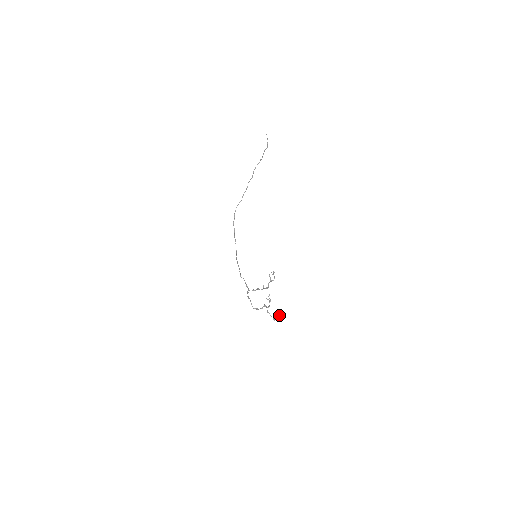
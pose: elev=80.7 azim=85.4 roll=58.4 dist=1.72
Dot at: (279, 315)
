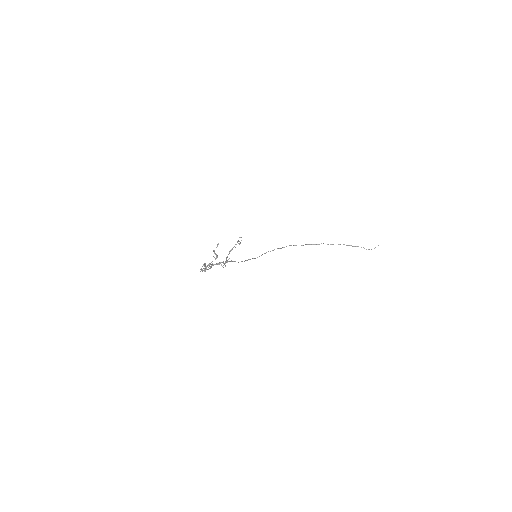
Dot at: (205, 263)
